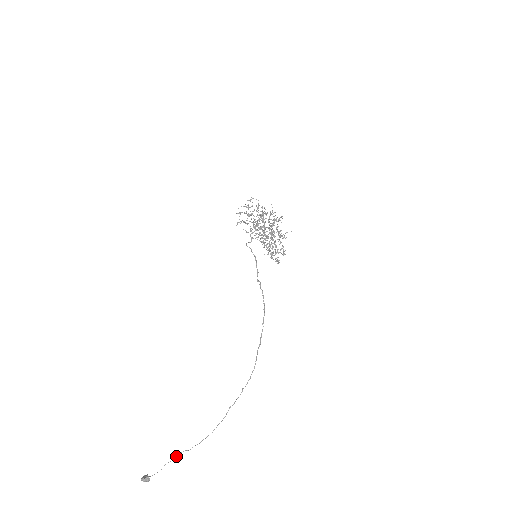
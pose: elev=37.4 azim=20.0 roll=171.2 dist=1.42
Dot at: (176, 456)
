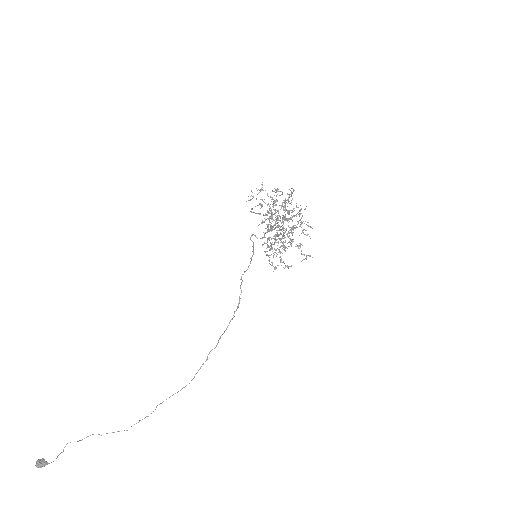
Dot at: occluded
